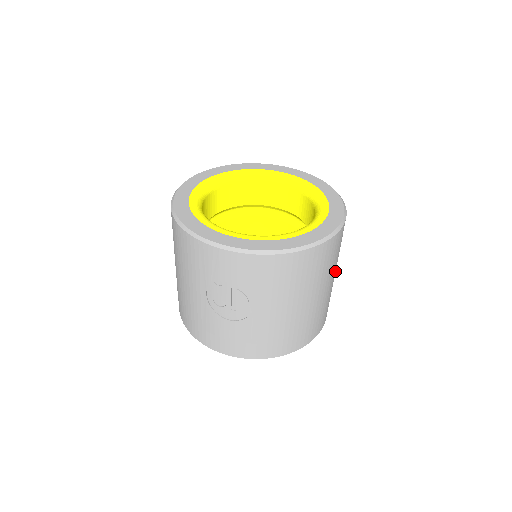
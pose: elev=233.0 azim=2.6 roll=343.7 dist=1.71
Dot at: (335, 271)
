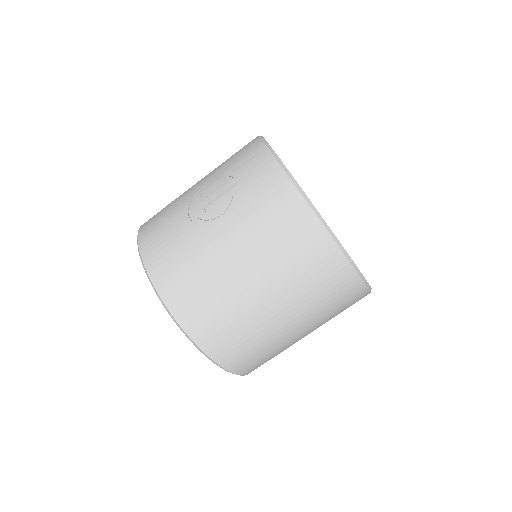
Dot at: (297, 324)
